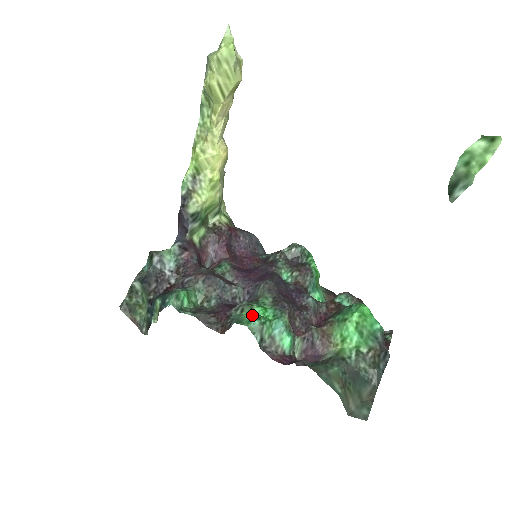
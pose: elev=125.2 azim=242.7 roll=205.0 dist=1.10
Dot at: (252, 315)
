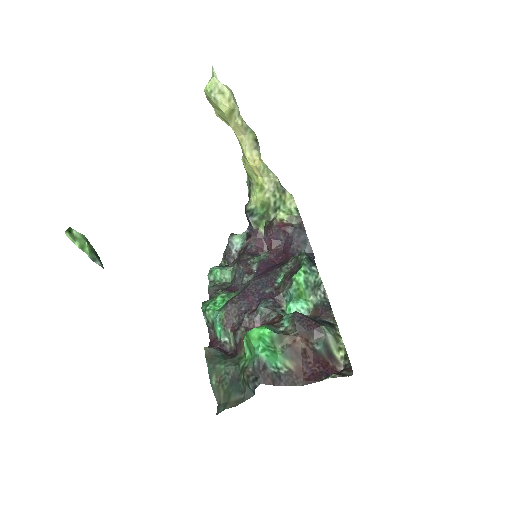
Dot at: (211, 301)
